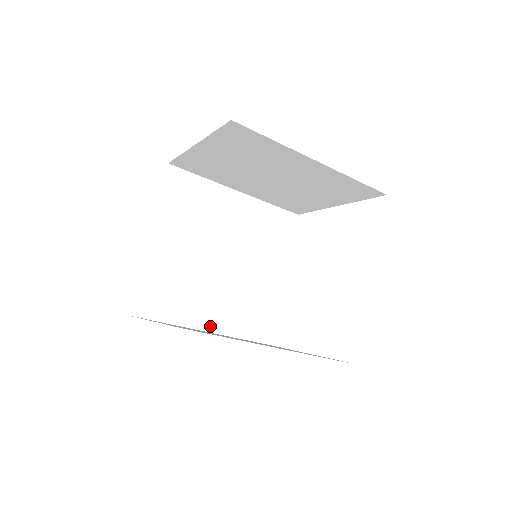
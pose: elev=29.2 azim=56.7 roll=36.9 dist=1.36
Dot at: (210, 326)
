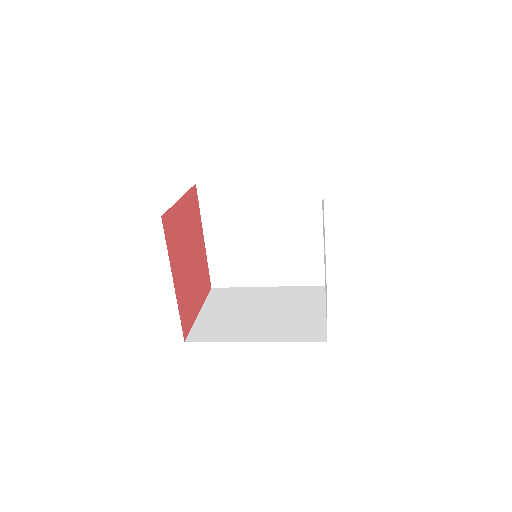
Dot at: (269, 282)
